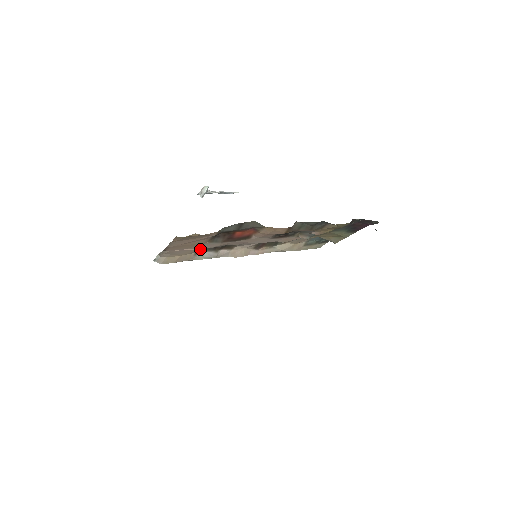
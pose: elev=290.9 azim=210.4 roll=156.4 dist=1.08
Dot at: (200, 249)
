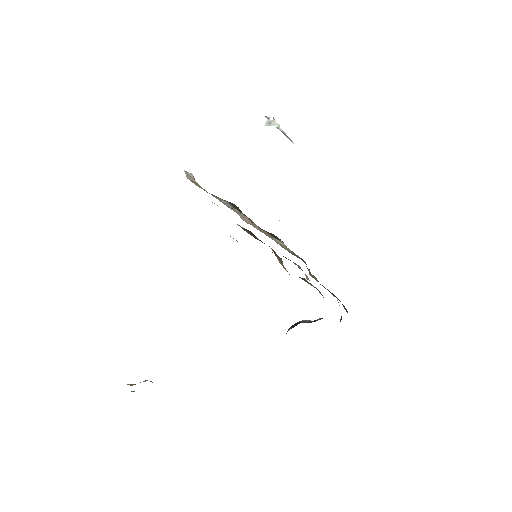
Dot at: (225, 200)
